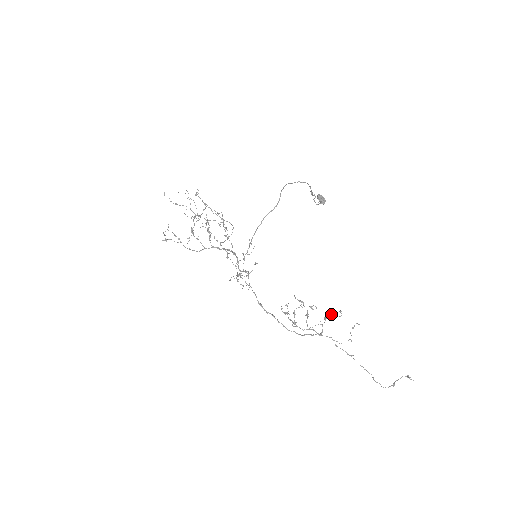
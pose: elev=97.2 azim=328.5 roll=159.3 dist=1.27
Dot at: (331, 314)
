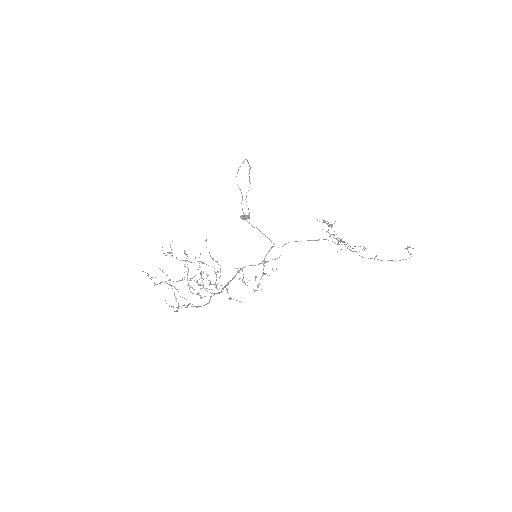
Dot at: occluded
